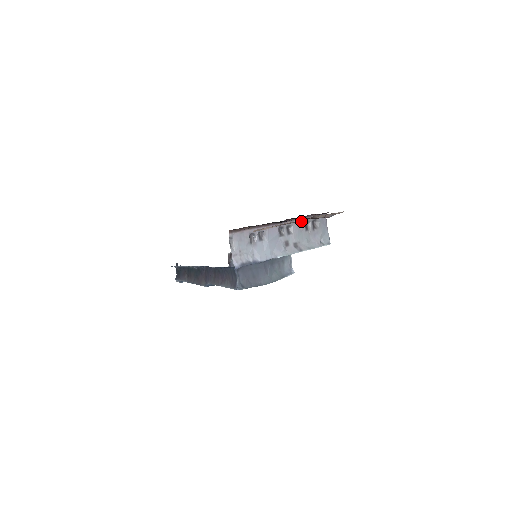
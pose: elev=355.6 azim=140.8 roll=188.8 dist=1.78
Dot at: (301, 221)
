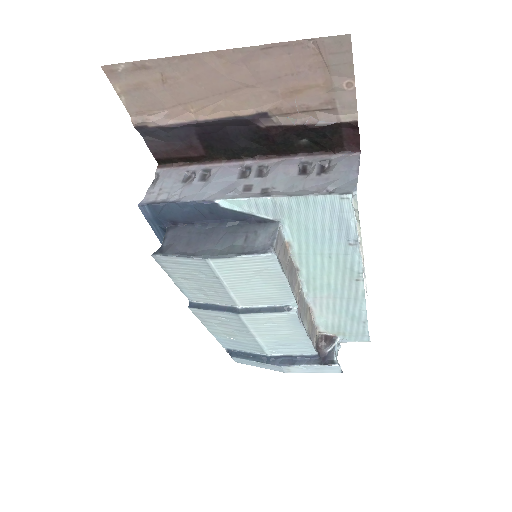
Dot at: (292, 161)
